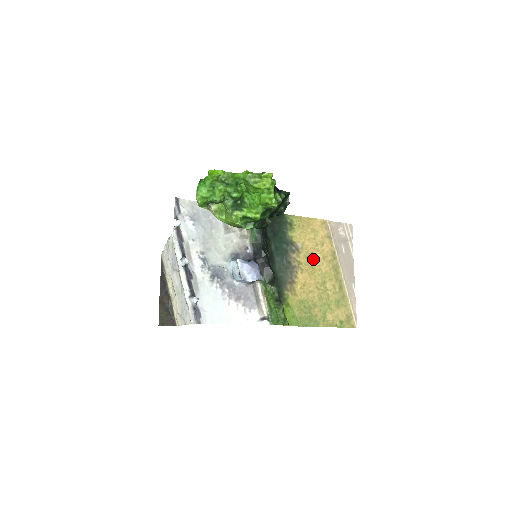
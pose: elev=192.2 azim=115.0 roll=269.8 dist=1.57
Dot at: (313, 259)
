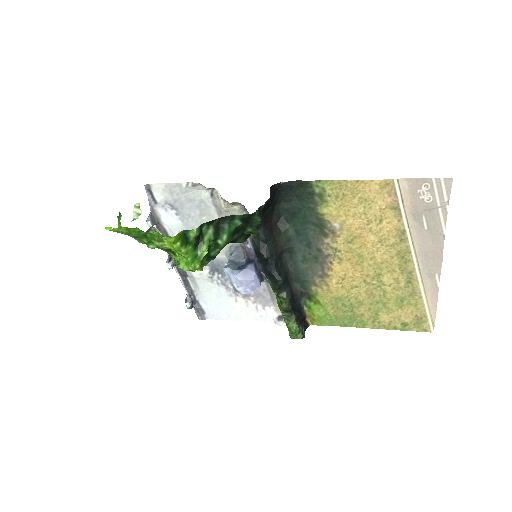
Dot at: (361, 244)
